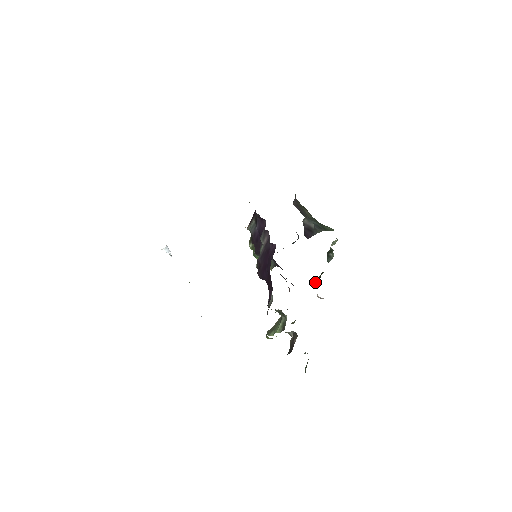
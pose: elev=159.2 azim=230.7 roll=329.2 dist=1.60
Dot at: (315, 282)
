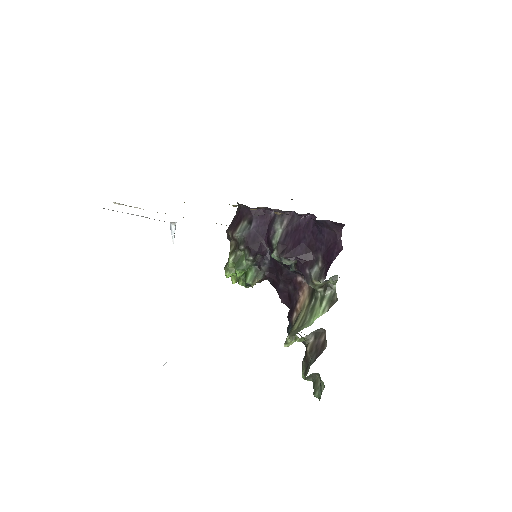
Dot at: occluded
